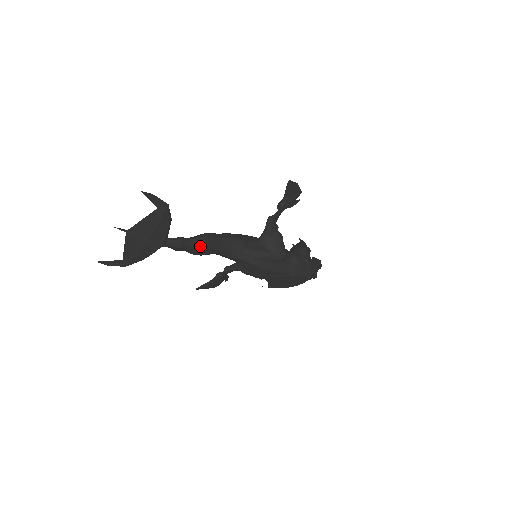
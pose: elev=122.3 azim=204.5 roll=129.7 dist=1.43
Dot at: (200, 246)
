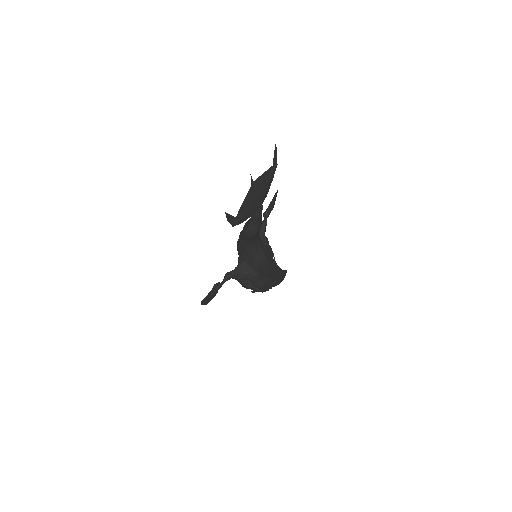
Dot at: occluded
